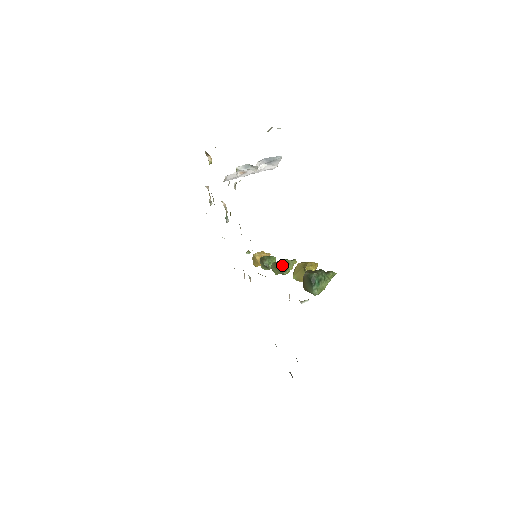
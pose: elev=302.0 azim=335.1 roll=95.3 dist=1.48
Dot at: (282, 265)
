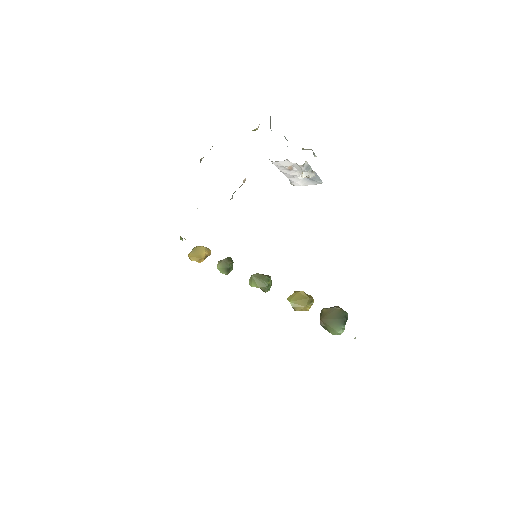
Dot at: (270, 281)
